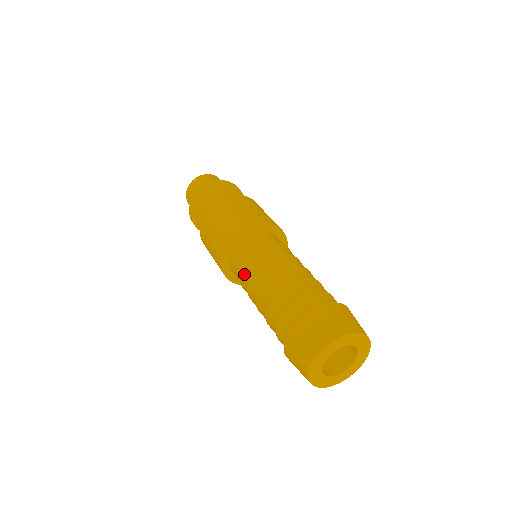
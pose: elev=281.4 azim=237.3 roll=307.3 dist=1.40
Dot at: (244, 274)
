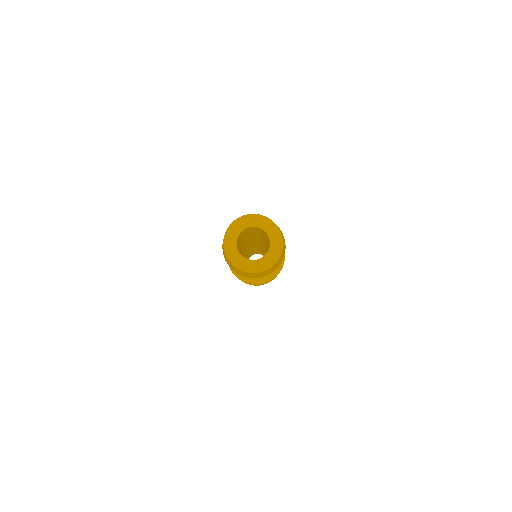
Dot at: occluded
